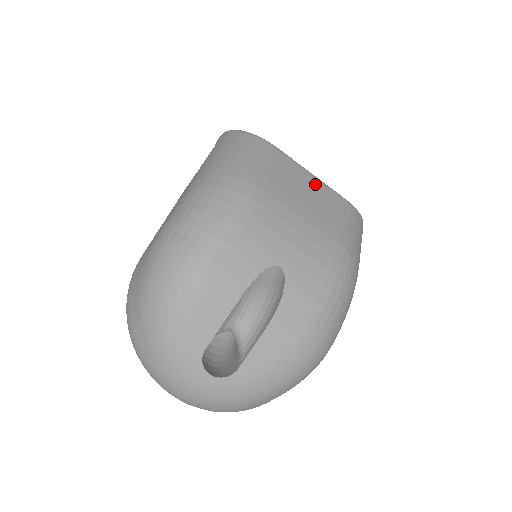
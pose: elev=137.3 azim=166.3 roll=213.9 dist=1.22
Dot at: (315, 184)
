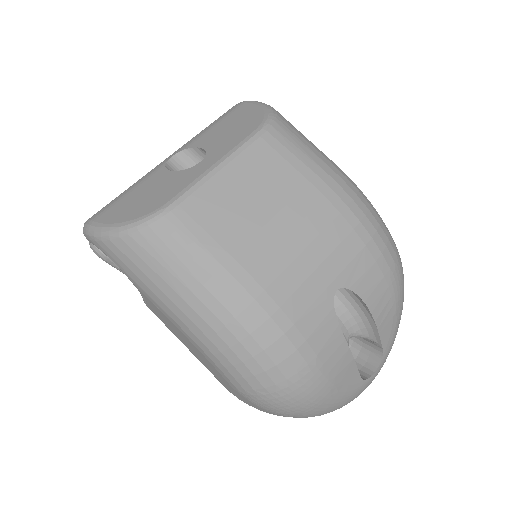
Dot at: (234, 175)
